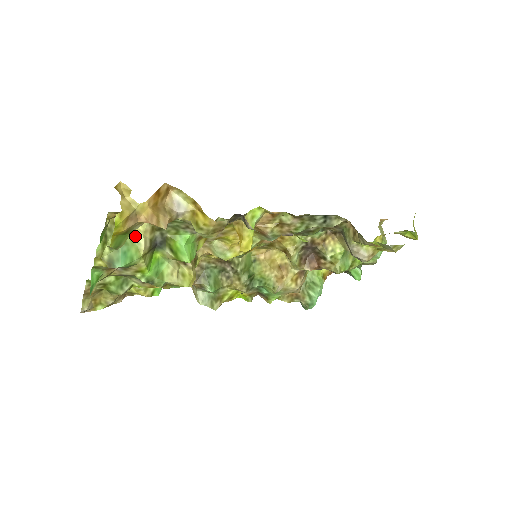
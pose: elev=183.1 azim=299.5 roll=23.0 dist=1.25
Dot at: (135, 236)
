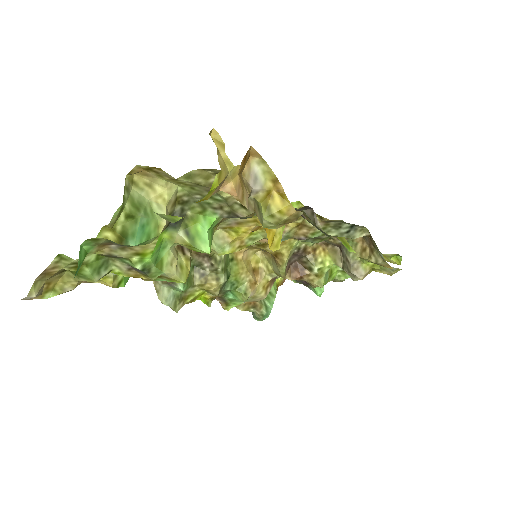
Dot at: (156, 206)
